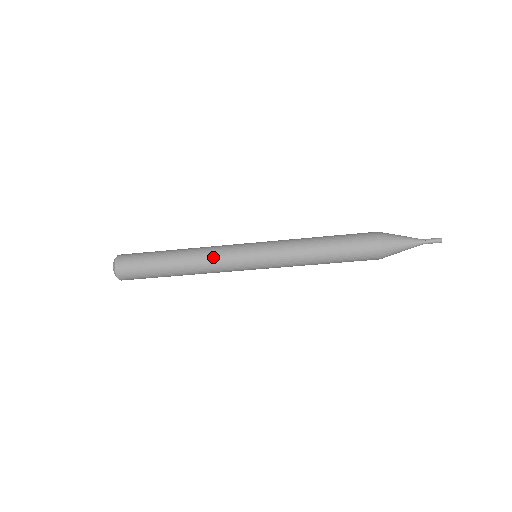
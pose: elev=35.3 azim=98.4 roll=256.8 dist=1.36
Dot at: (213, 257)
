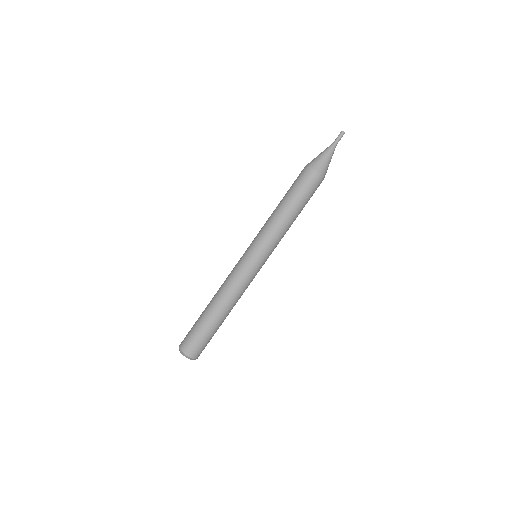
Dot at: (227, 277)
